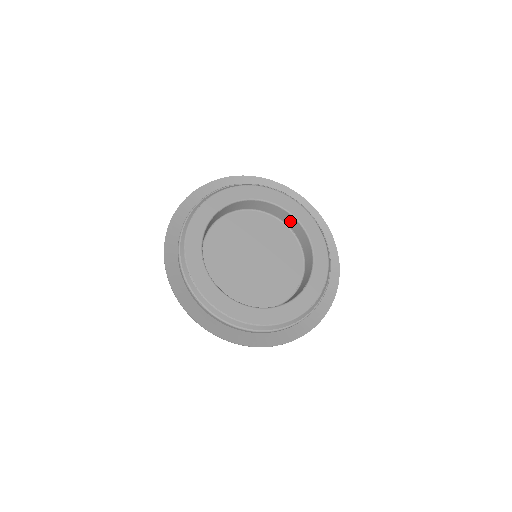
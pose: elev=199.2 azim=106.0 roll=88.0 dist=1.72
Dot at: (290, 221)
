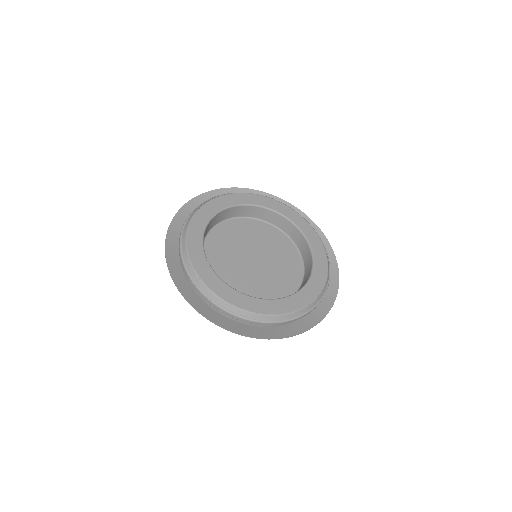
Dot at: (283, 224)
